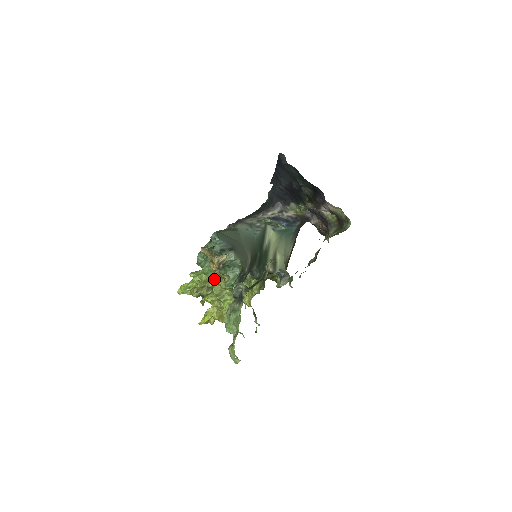
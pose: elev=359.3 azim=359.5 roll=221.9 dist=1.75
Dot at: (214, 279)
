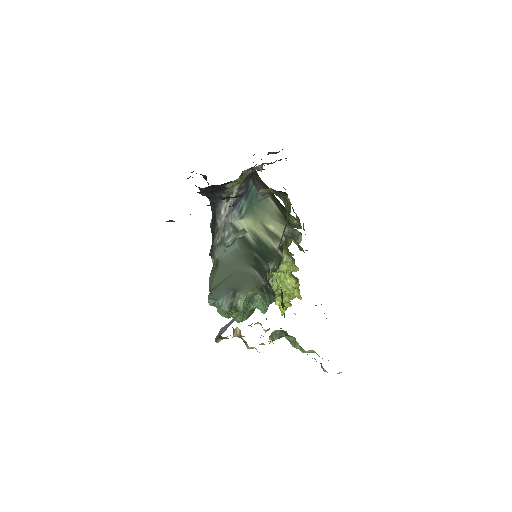
Dot at: (252, 348)
